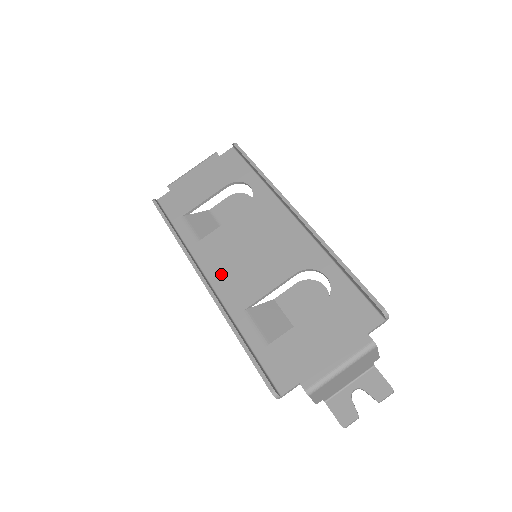
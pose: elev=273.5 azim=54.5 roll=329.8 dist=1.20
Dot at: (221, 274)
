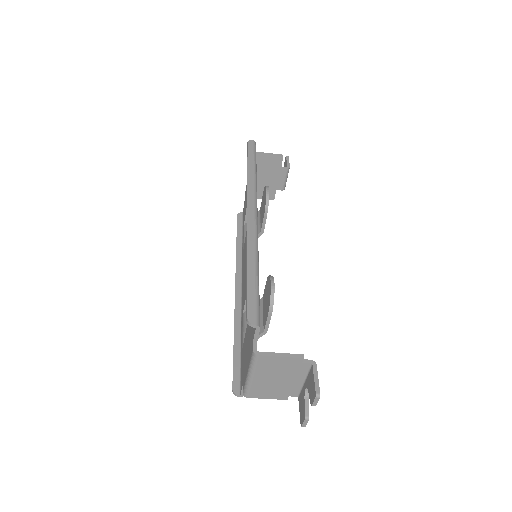
Dot at: (243, 279)
